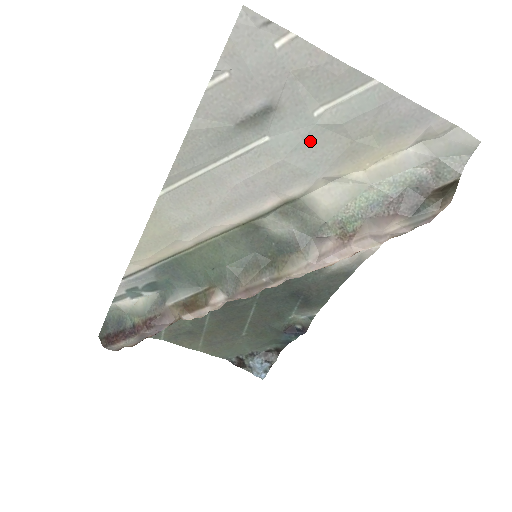
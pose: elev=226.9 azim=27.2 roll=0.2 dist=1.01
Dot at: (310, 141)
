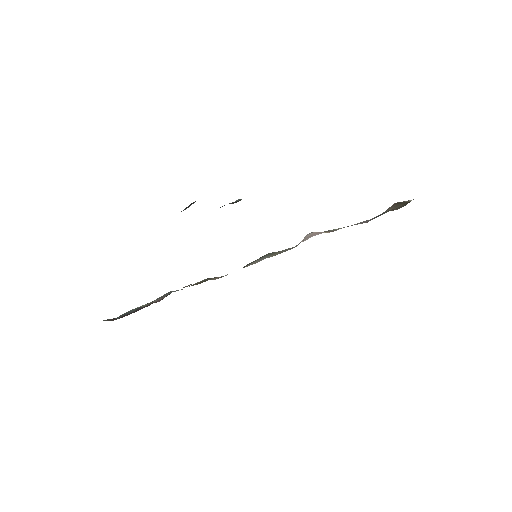
Dot at: occluded
